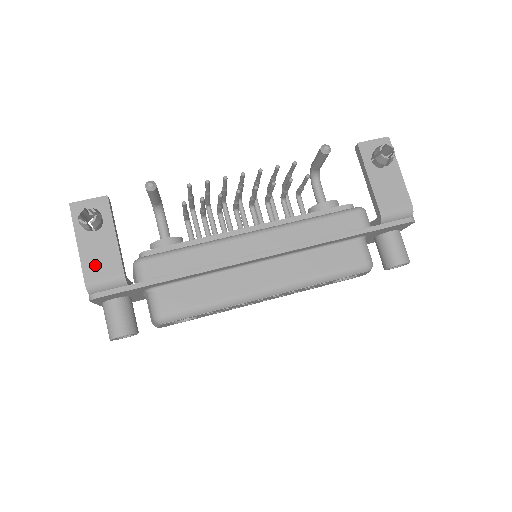
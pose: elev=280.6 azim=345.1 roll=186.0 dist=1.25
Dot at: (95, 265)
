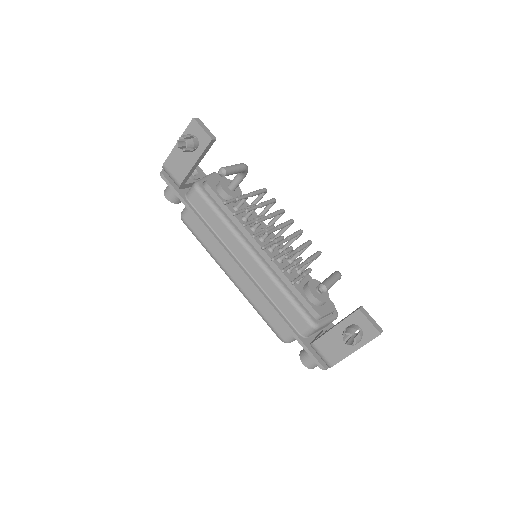
Dot at: (174, 163)
